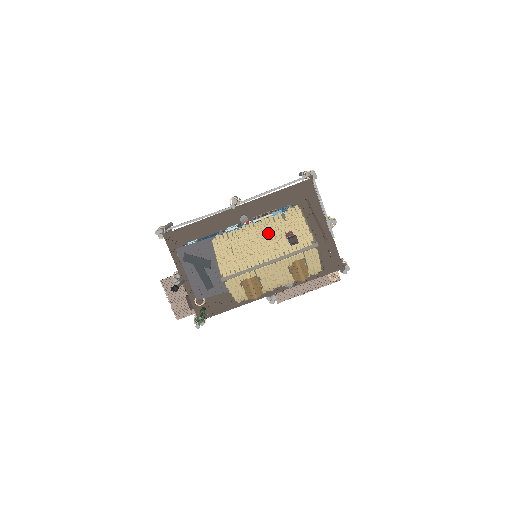
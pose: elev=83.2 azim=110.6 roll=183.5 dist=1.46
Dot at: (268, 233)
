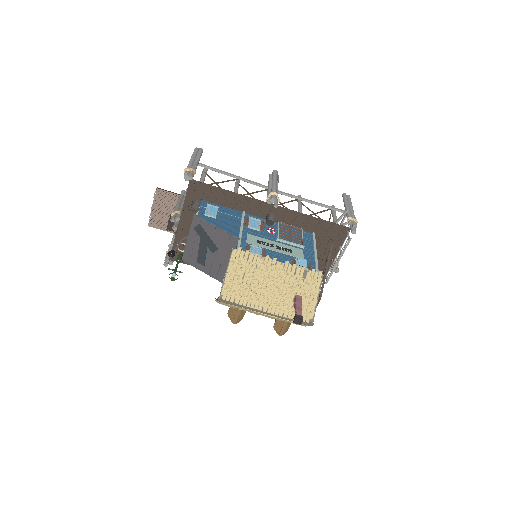
Dot at: (283, 284)
